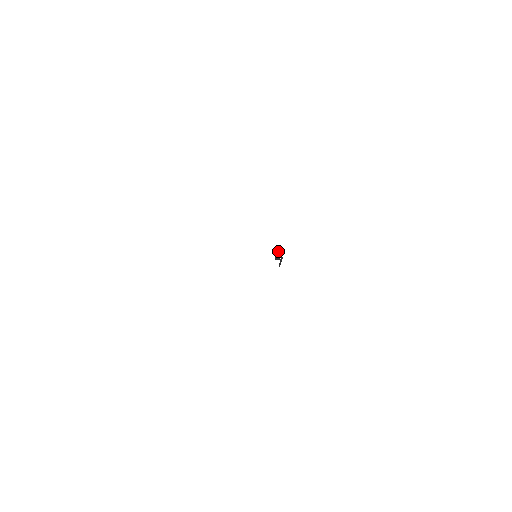
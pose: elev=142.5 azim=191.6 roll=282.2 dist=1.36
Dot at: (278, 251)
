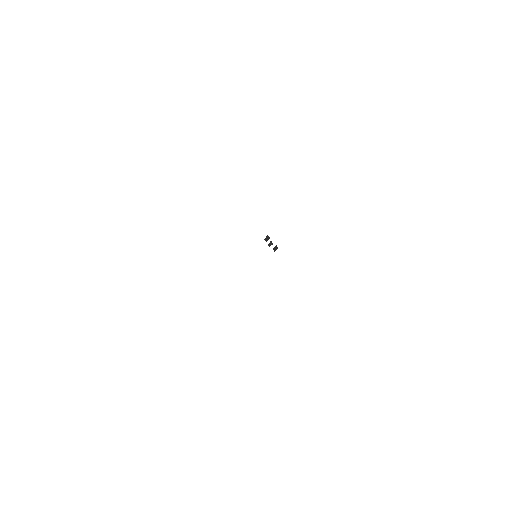
Dot at: occluded
